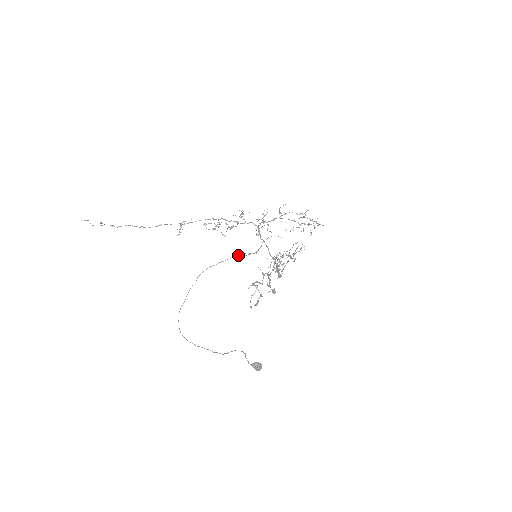
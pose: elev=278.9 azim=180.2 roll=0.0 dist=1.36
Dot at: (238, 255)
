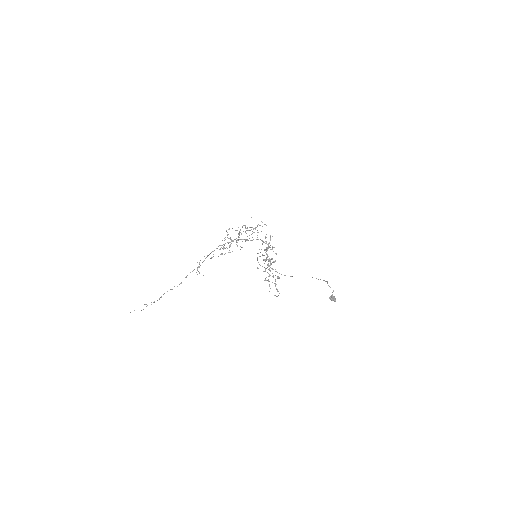
Dot at: occluded
